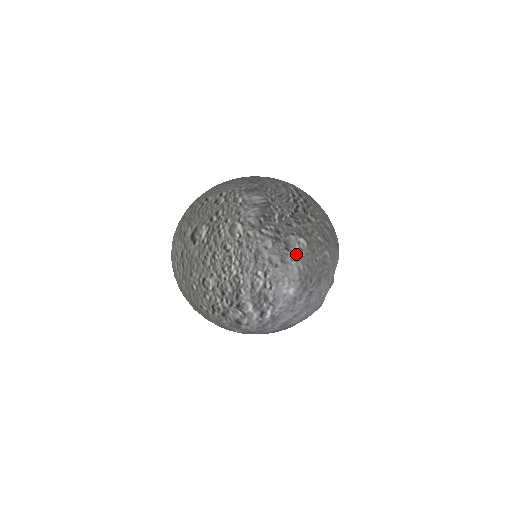
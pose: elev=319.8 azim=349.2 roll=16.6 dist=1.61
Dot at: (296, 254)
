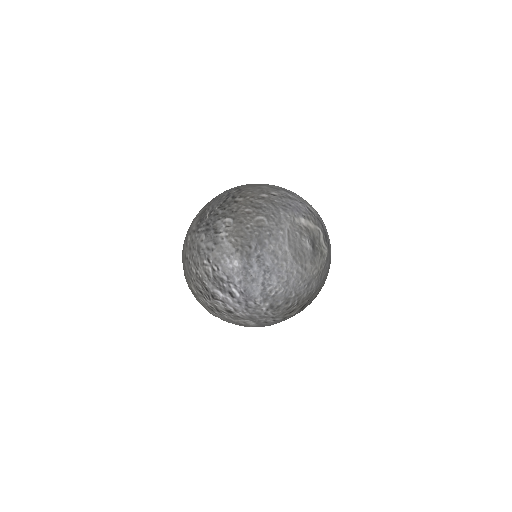
Dot at: (224, 232)
